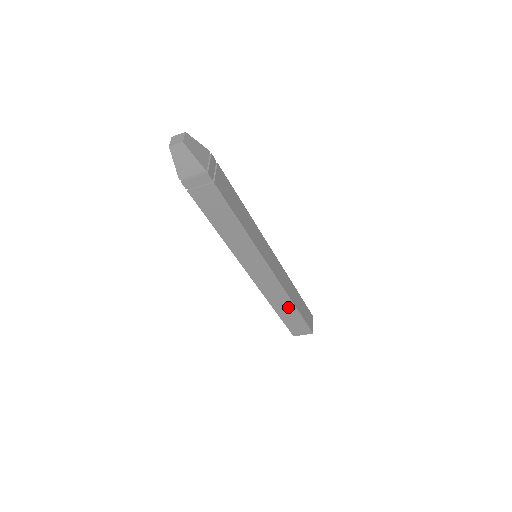
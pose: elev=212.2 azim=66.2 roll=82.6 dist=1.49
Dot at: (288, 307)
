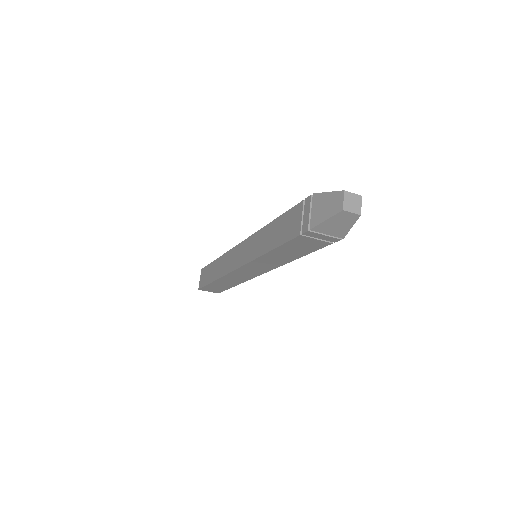
Dot at: (229, 284)
